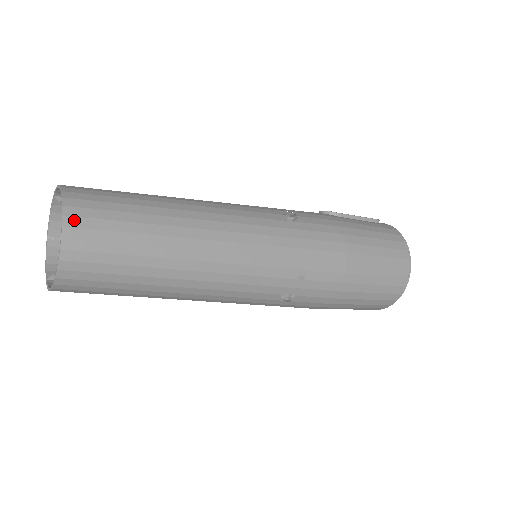
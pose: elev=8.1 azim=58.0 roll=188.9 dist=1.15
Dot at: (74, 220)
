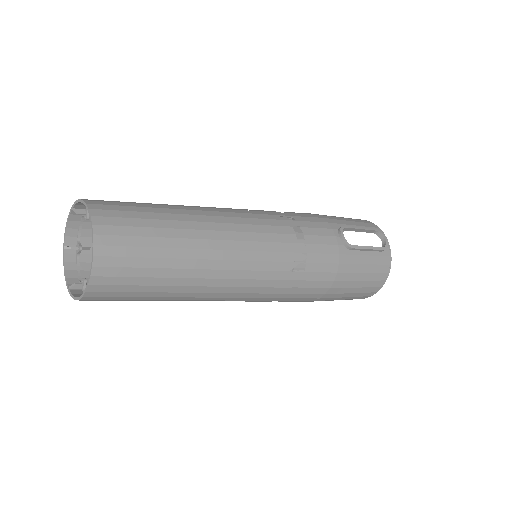
Dot at: (98, 287)
